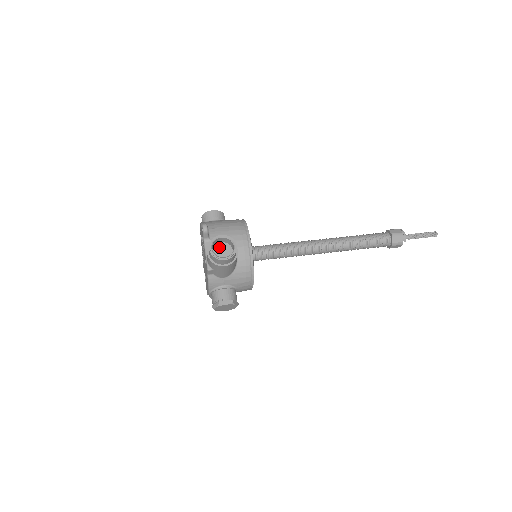
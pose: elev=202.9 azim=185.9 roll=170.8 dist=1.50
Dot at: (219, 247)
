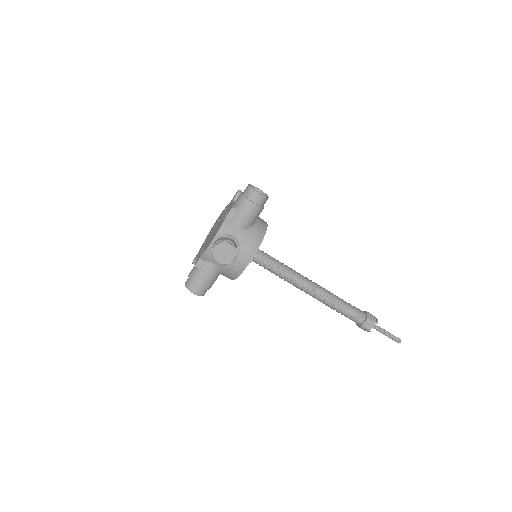
Dot at: occluded
